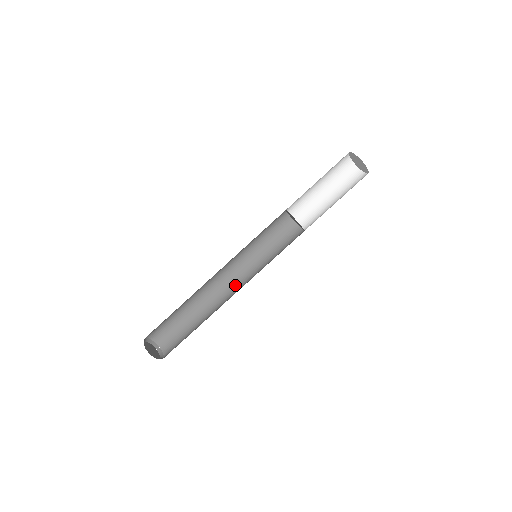
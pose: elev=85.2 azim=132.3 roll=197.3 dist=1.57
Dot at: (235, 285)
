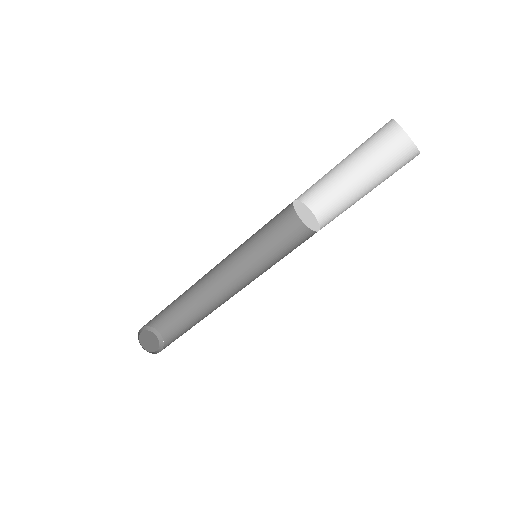
Dot at: (237, 291)
